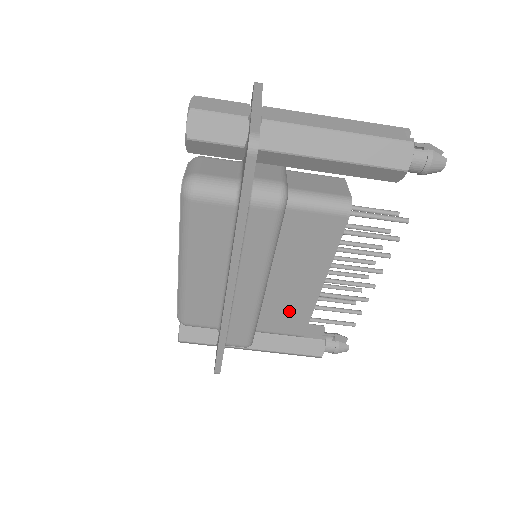
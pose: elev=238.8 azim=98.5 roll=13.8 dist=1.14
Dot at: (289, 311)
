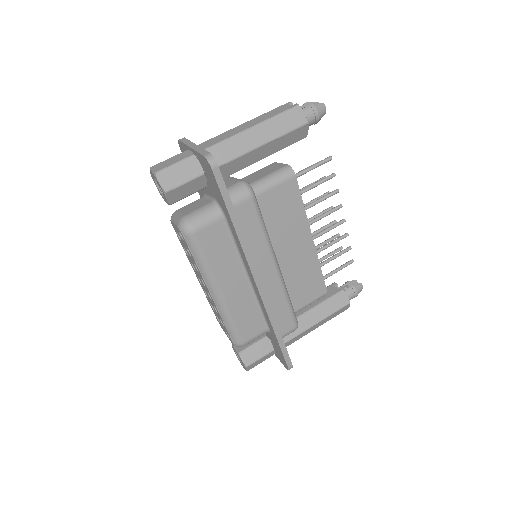
Dot at: (305, 278)
